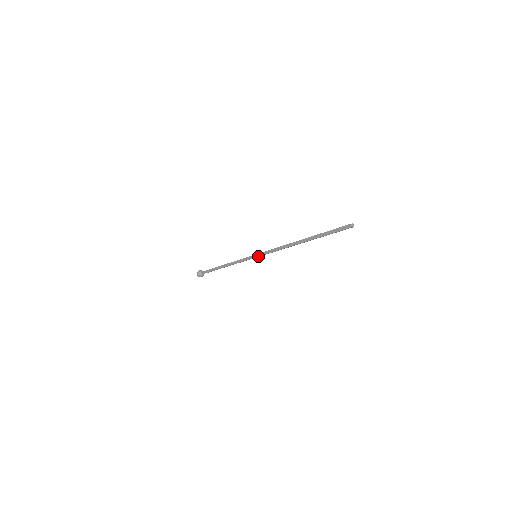
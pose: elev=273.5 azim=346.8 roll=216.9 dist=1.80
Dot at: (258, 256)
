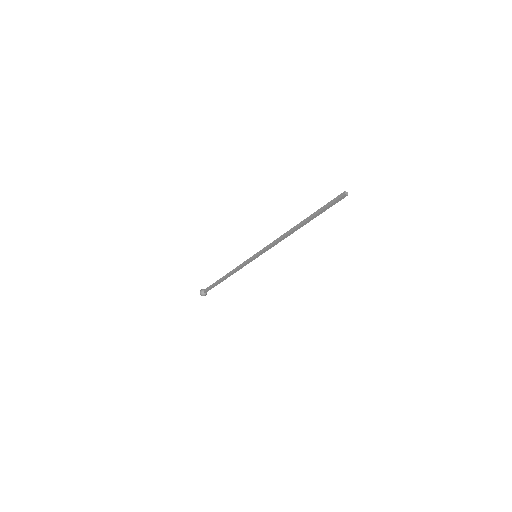
Dot at: (258, 254)
